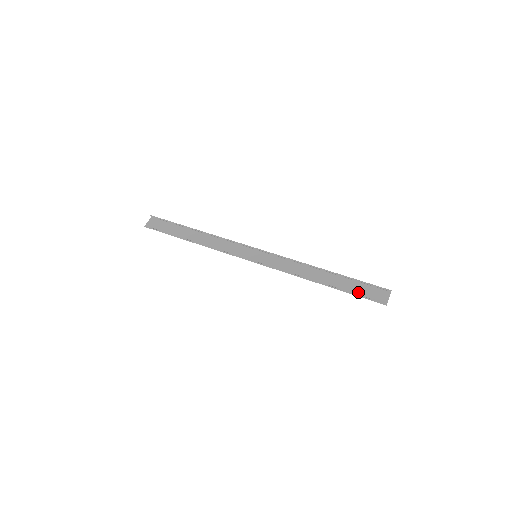
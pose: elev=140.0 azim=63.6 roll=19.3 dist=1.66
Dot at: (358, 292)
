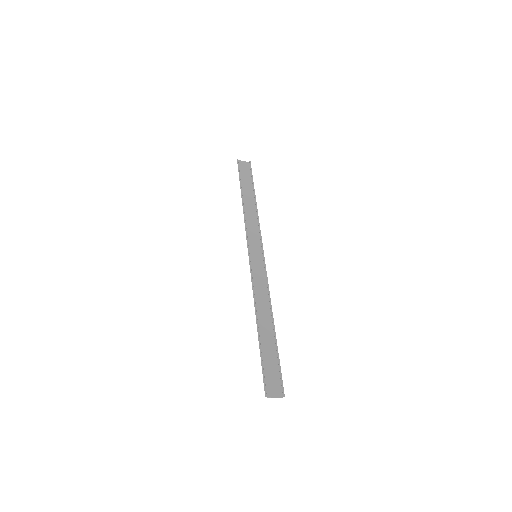
Dot at: (266, 363)
